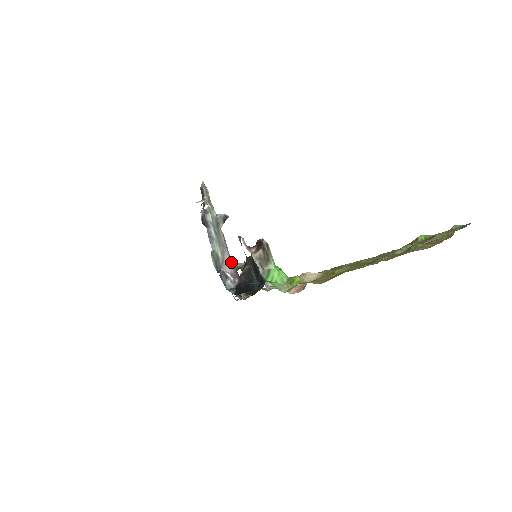
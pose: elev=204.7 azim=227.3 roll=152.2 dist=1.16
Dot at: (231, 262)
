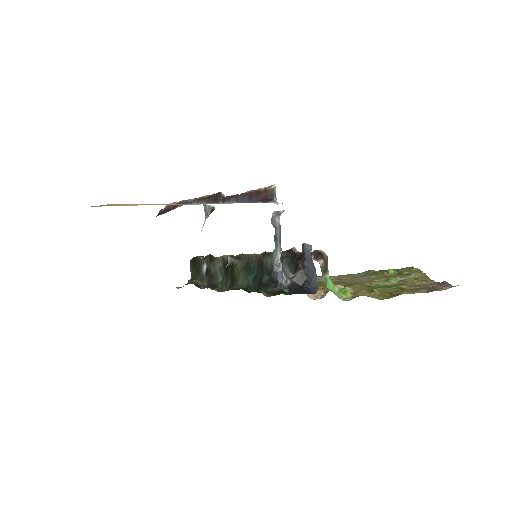
Dot at: (281, 263)
